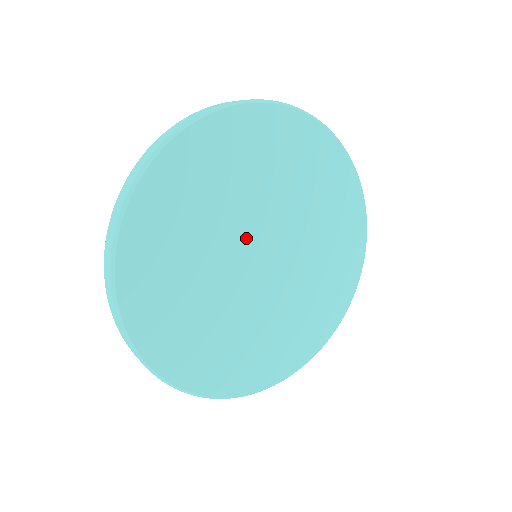
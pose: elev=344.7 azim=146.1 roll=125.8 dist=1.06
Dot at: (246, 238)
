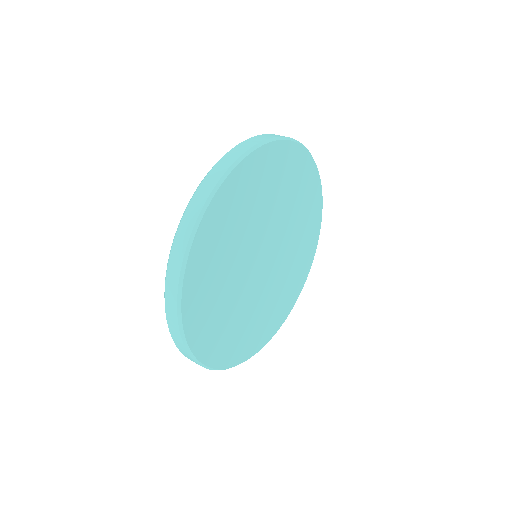
Dot at: (250, 267)
